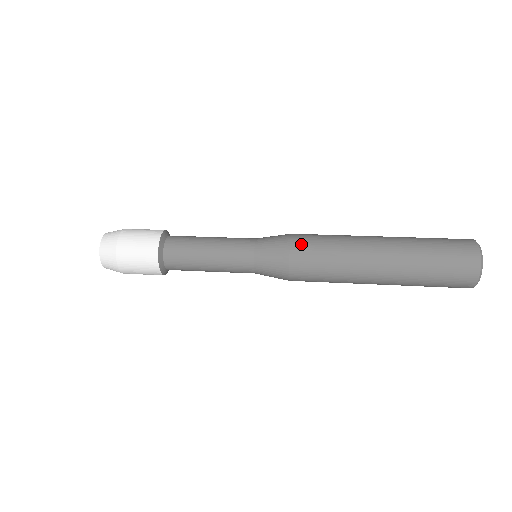
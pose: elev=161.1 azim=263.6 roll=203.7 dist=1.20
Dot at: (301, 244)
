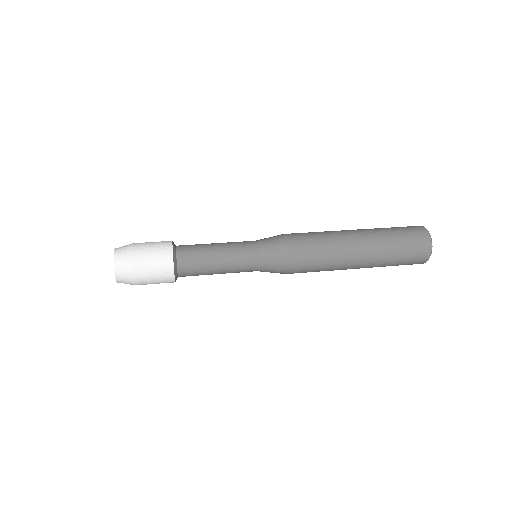
Dot at: (296, 239)
